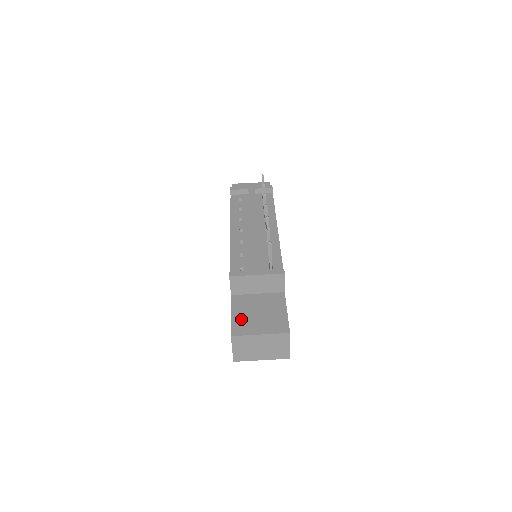
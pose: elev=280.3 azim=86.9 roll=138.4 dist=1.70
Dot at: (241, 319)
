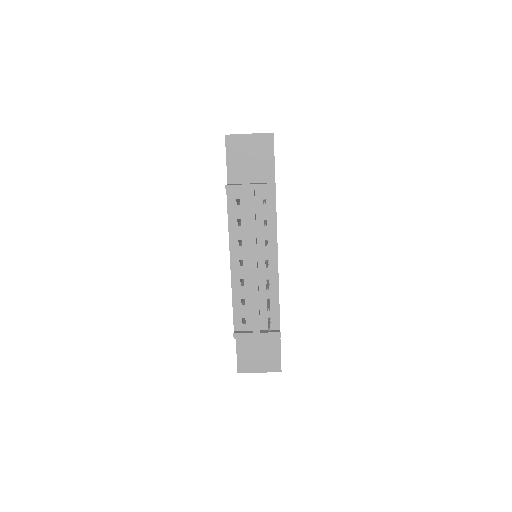
Dot at: (245, 358)
